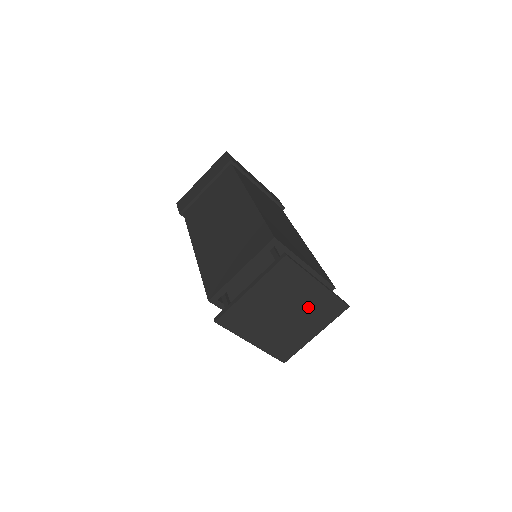
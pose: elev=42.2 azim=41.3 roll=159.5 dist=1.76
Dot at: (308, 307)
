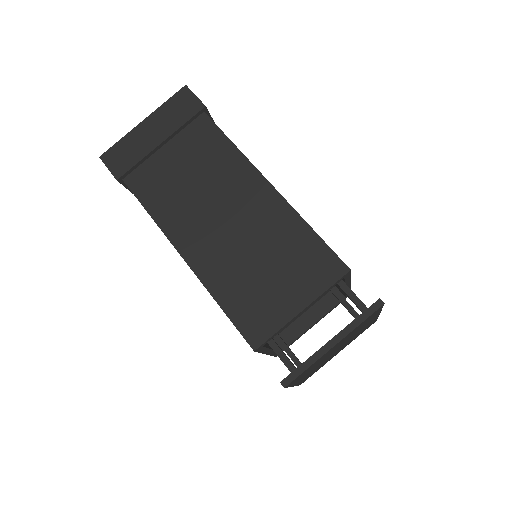
Dot at: (355, 335)
